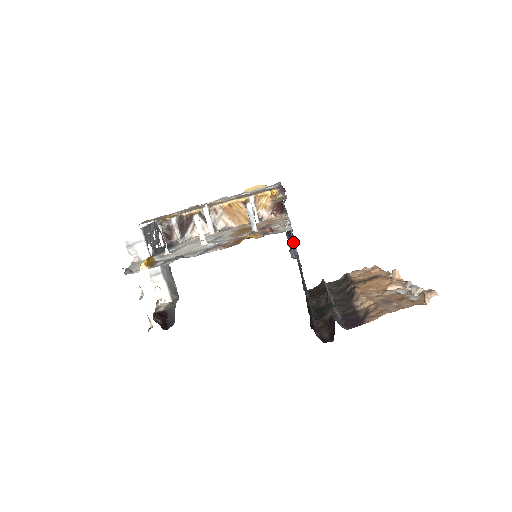
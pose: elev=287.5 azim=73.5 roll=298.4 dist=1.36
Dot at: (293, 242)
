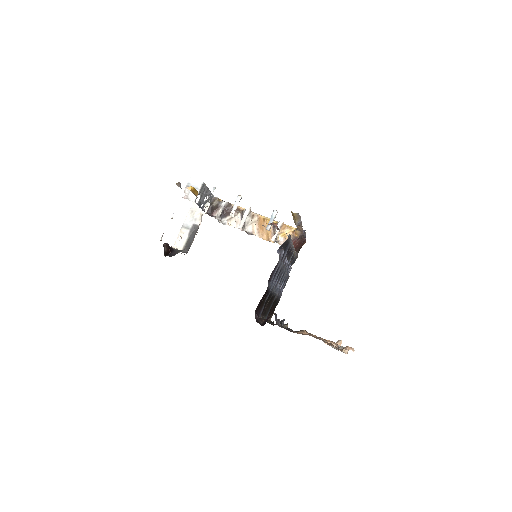
Dot at: (285, 250)
